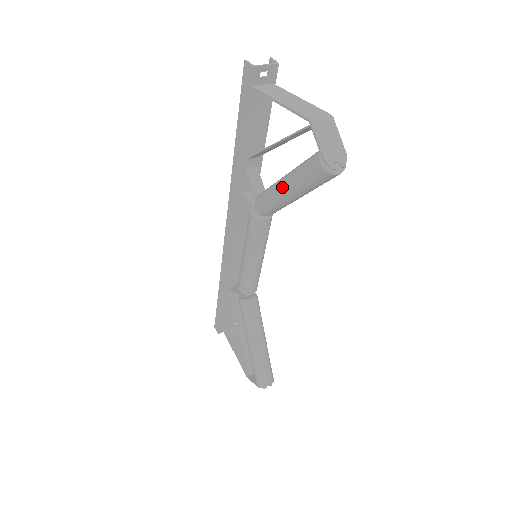
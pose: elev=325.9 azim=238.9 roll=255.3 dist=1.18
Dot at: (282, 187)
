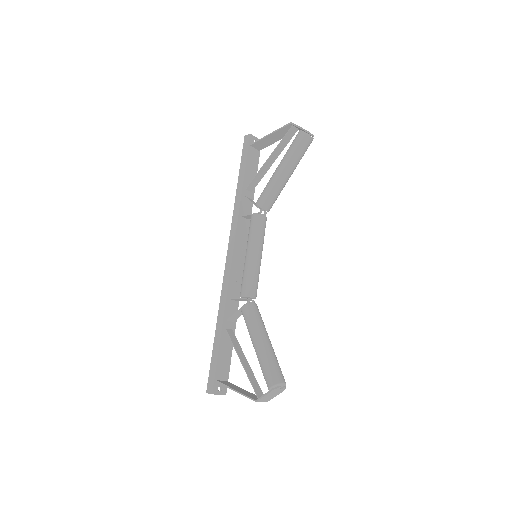
Dot at: (278, 169)
